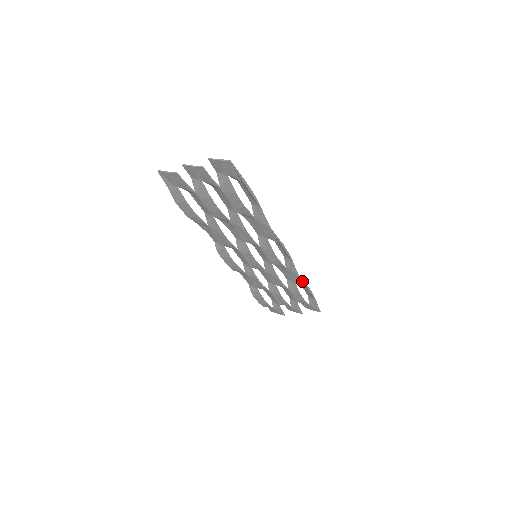
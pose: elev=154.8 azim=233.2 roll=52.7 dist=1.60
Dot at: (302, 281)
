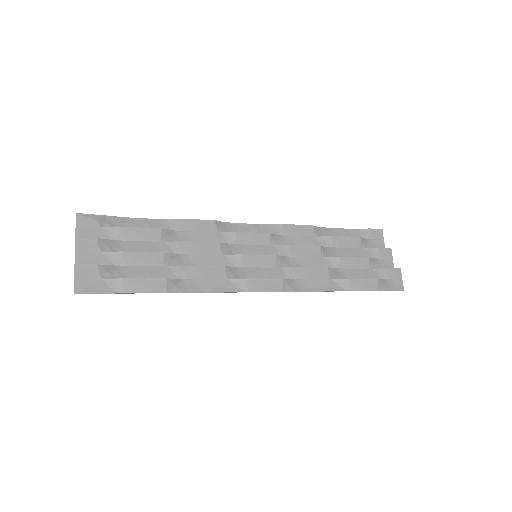
Dot at: (326, 291)
